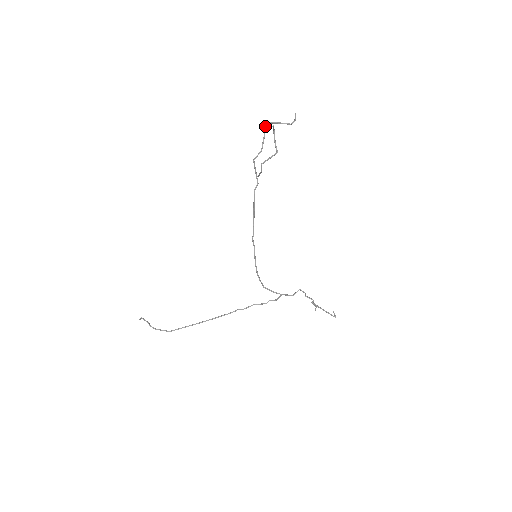
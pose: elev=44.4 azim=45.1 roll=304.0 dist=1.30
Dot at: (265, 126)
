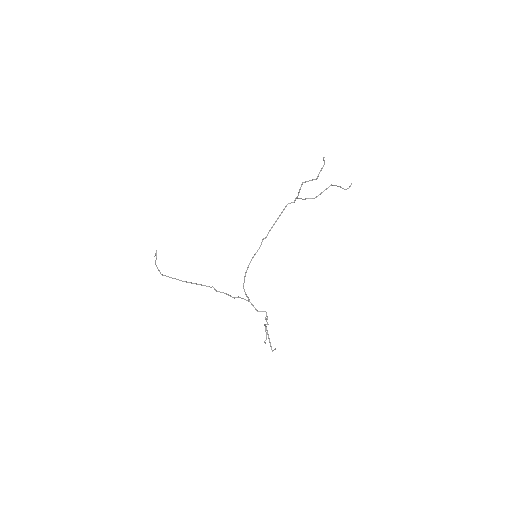
Dot at: (329, 186)
